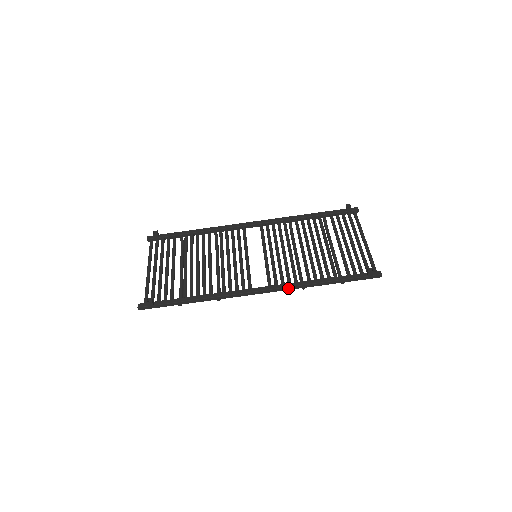
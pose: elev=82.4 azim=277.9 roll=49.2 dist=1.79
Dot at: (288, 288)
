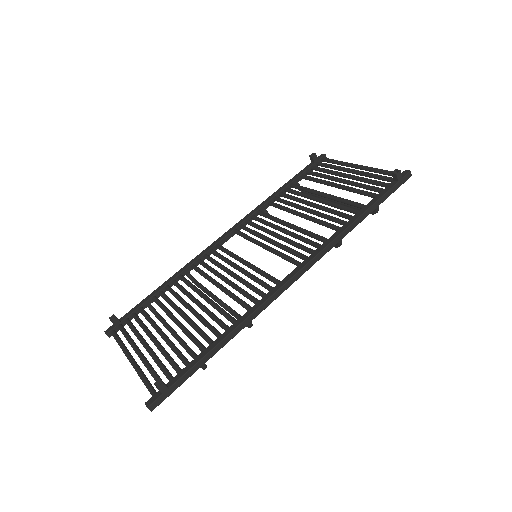
Dot at: (324, 251)
